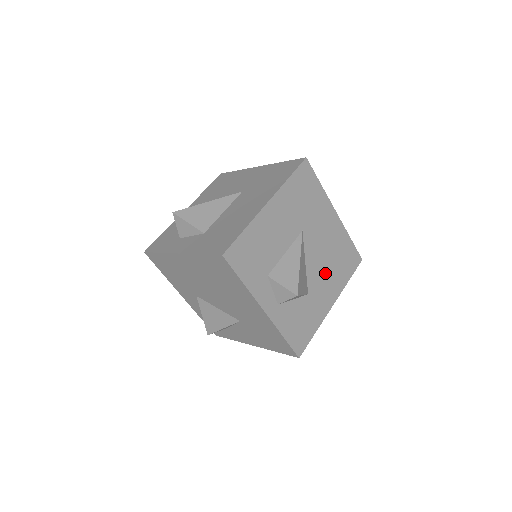
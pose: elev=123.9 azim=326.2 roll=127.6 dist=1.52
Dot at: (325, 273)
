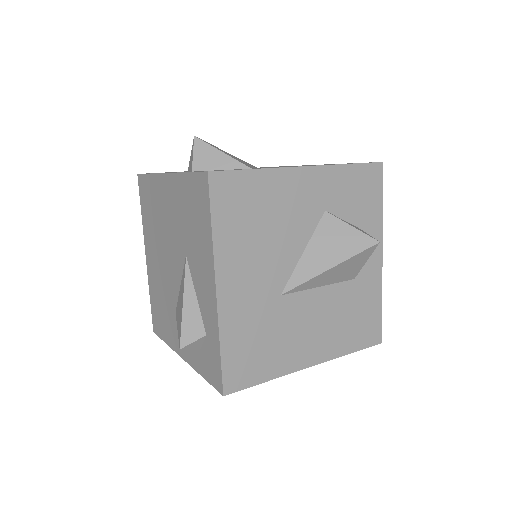
Dot at: occluded
